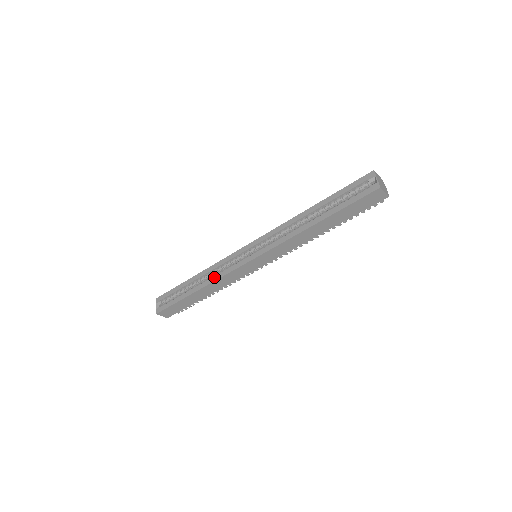
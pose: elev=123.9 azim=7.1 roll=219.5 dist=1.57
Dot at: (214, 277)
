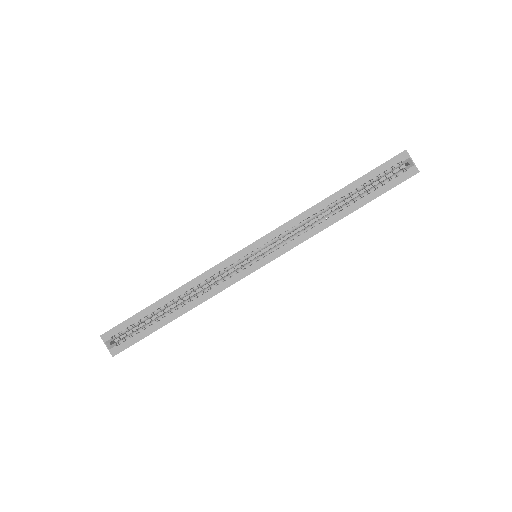
Dot at: (206, 294)
